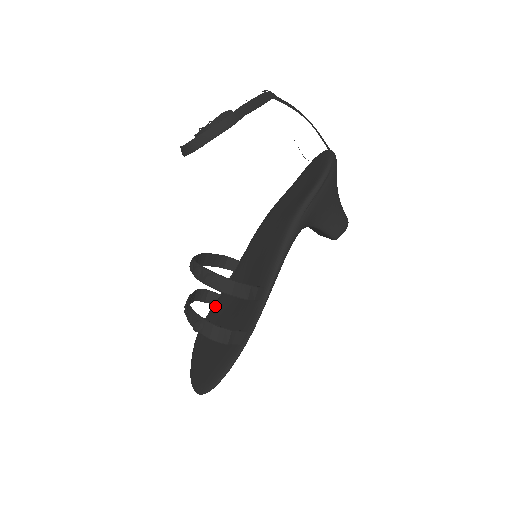
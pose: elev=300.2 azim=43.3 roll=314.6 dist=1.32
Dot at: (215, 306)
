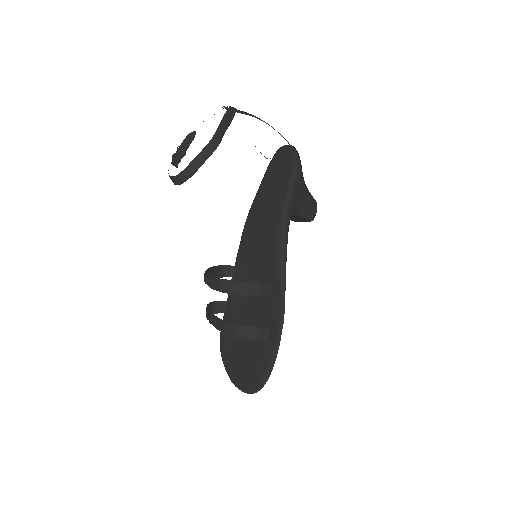
Dot at: (227, 313)
